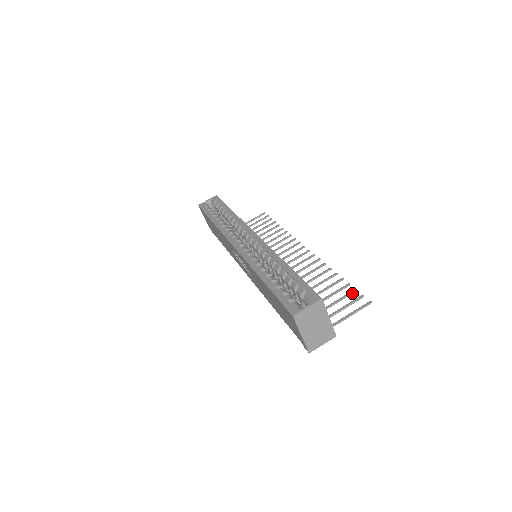
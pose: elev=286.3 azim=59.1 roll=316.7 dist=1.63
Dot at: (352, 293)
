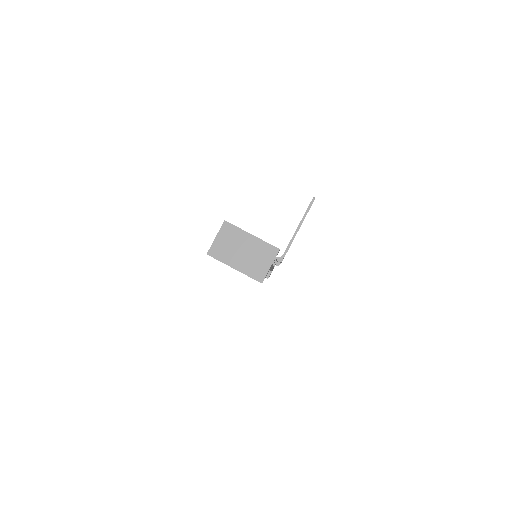
Dot at: occluded
